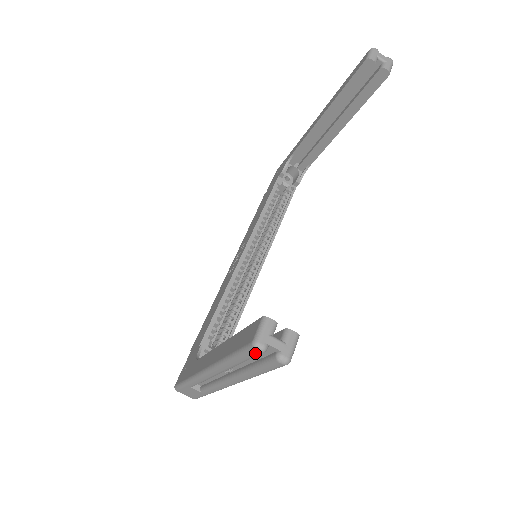
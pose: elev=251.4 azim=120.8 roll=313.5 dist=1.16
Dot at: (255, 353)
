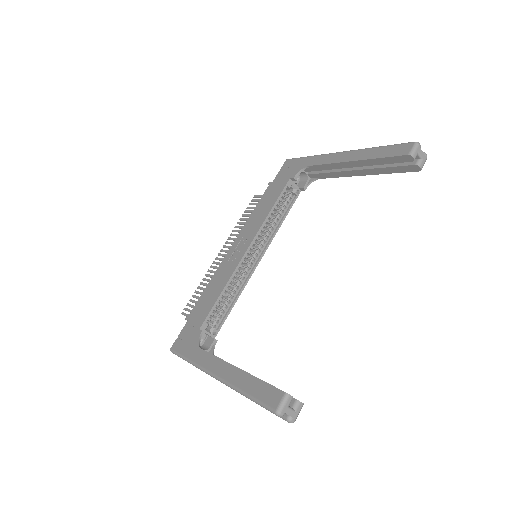
Dot at: occluded
